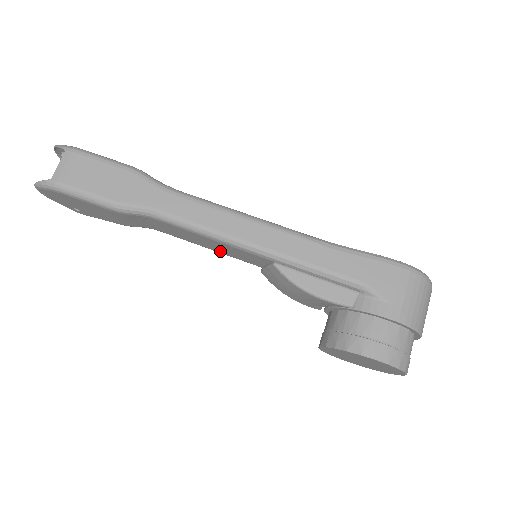
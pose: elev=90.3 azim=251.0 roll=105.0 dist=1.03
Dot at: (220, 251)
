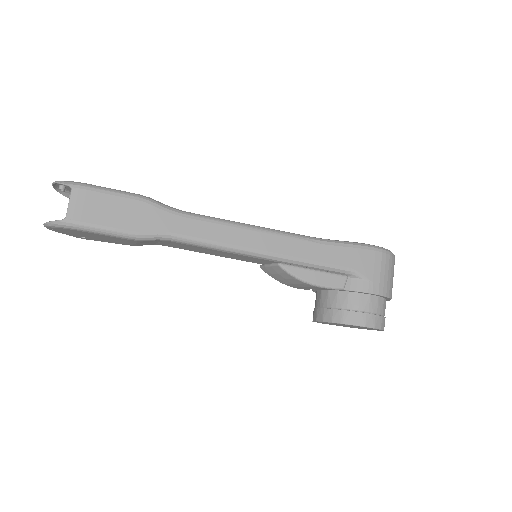
Dot at: (225, 256)
